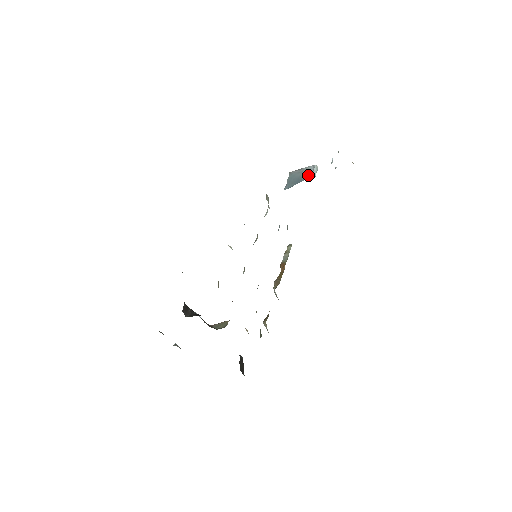
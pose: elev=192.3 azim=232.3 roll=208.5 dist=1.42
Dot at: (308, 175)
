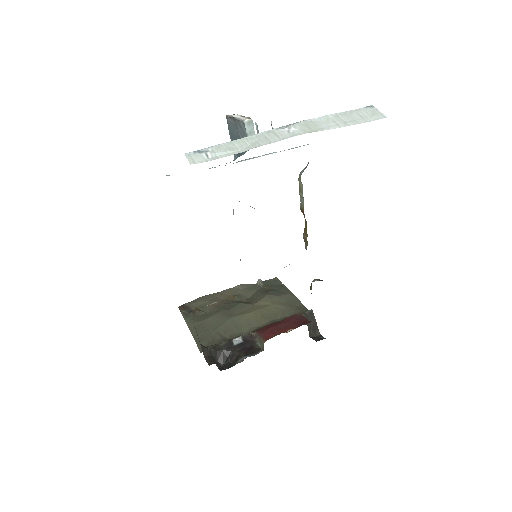
Dot at: occluded
